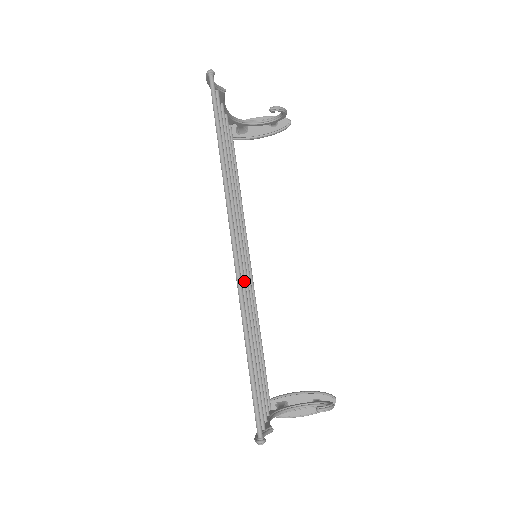
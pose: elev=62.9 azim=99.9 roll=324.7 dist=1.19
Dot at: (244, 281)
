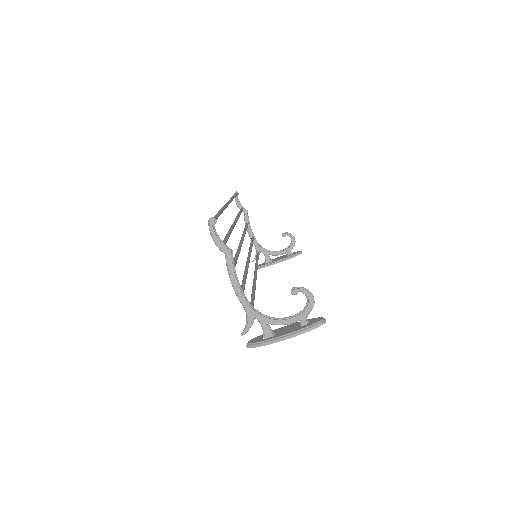
Dot at: (234, 225)
